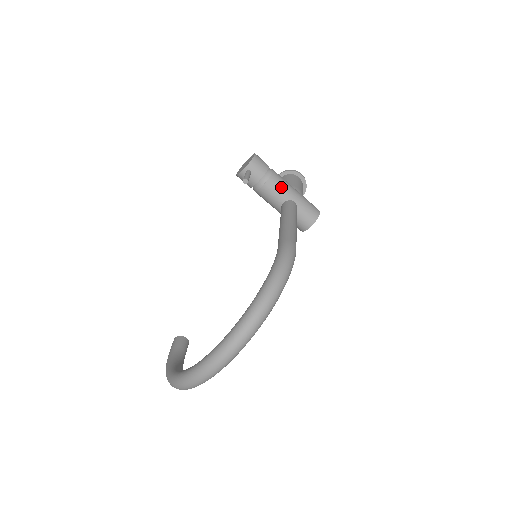
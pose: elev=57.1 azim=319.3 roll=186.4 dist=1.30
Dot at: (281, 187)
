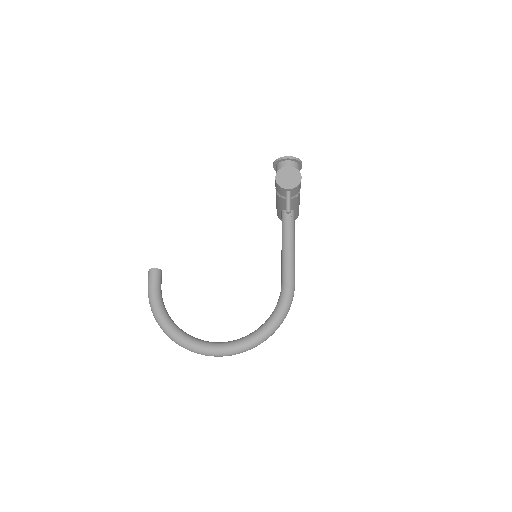
Dot at: (296, 202)
